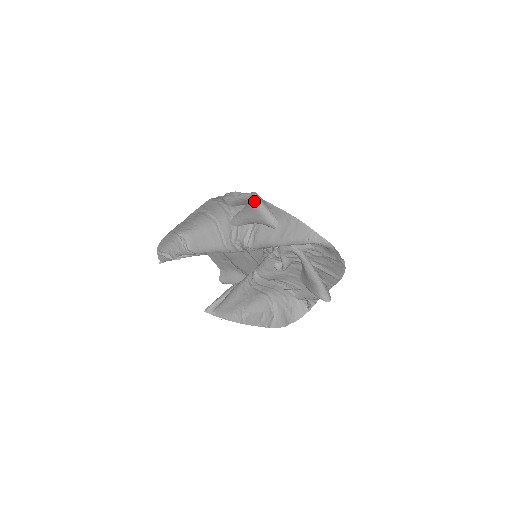
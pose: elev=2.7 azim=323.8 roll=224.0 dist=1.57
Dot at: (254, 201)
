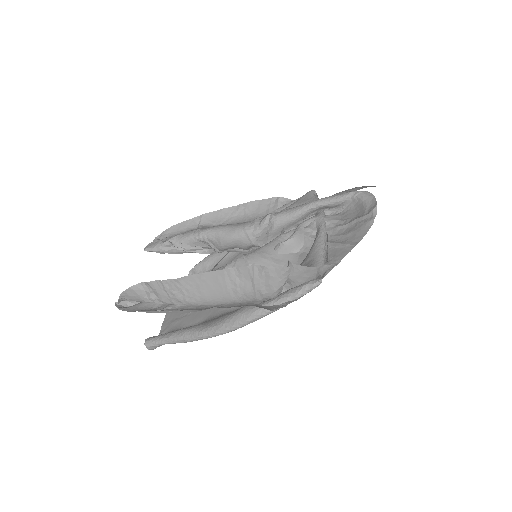
Dot at: (311, 191)
